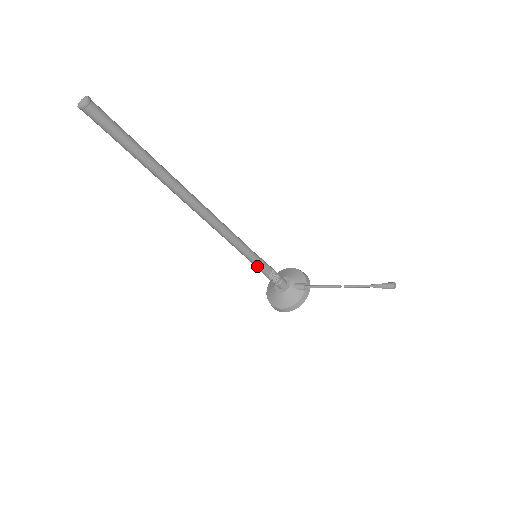
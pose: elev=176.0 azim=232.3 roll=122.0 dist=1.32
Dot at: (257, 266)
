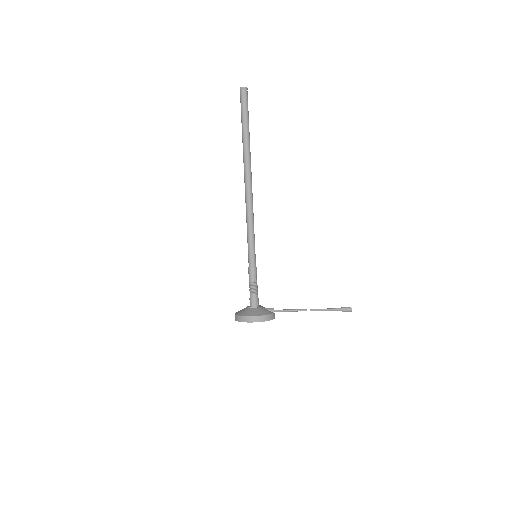
Dot at: (252, 266)
